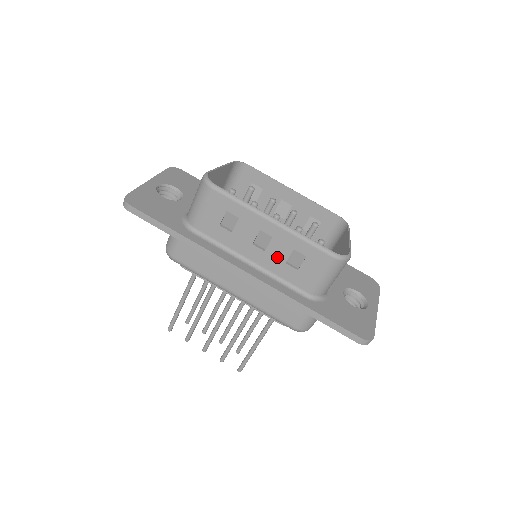
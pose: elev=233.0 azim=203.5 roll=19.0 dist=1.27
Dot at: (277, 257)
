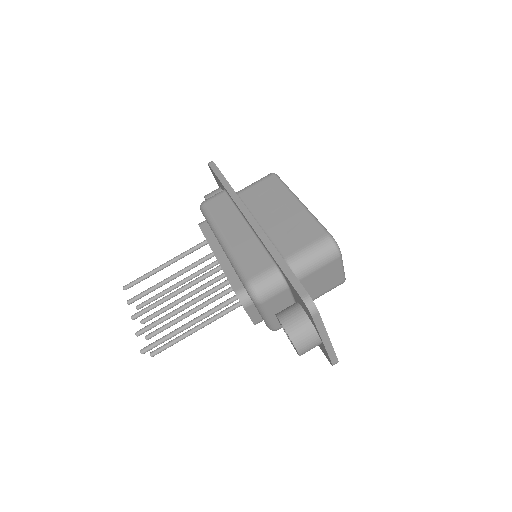
Dot at: (282, 225)
